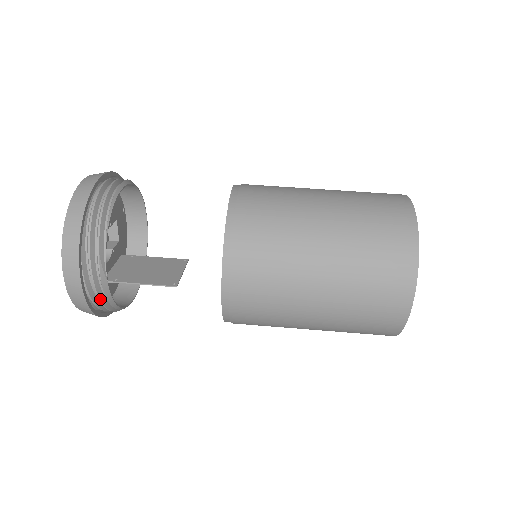
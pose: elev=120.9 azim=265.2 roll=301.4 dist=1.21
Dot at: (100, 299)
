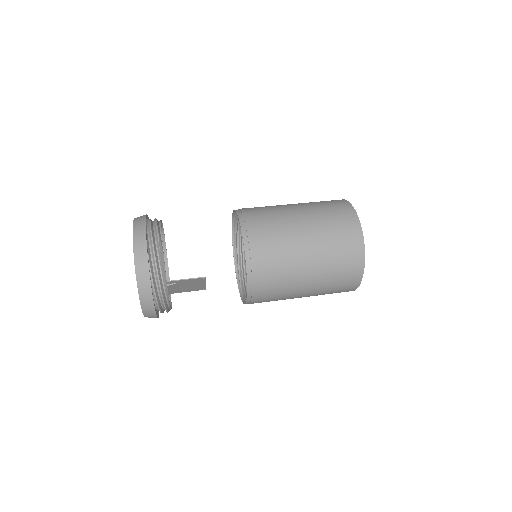
Dot at: (157, 267)
